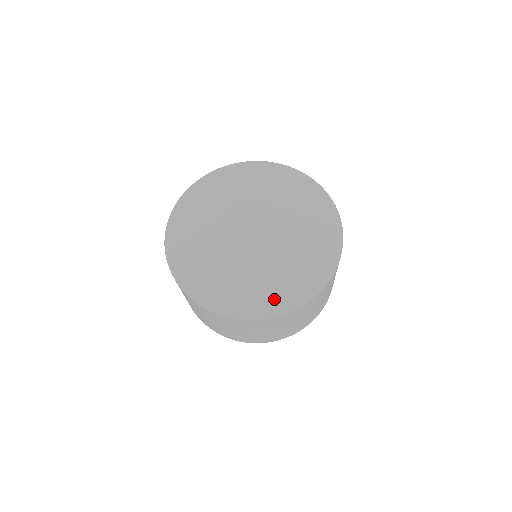
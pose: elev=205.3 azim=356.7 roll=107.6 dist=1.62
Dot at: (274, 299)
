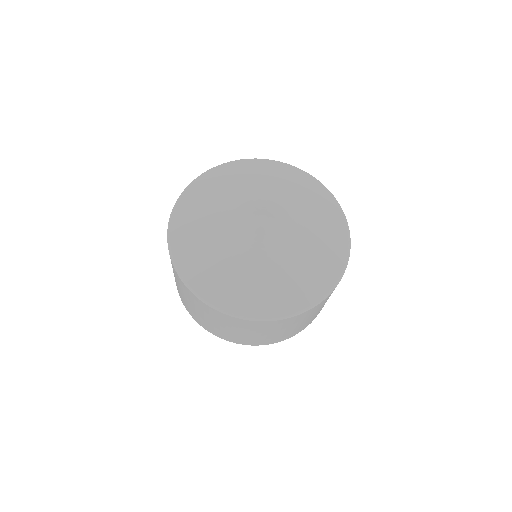
Dot at: (262, 303)
